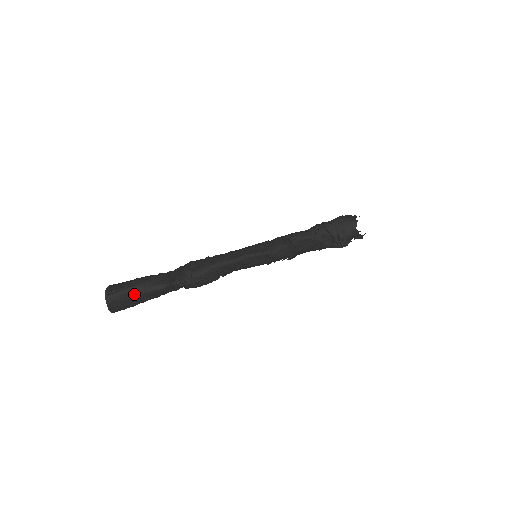
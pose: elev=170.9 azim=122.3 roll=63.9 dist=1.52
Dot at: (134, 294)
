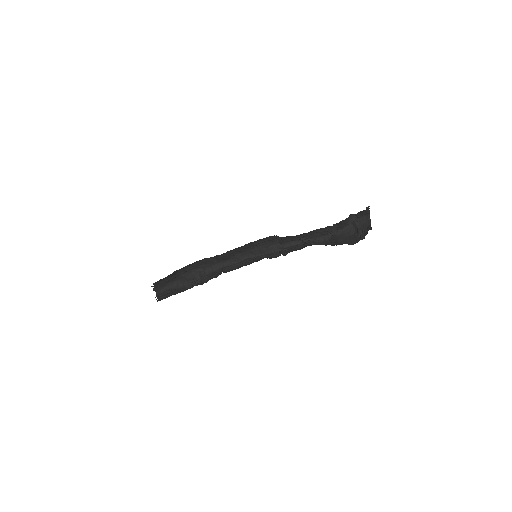
Dot at: (168, 290)
